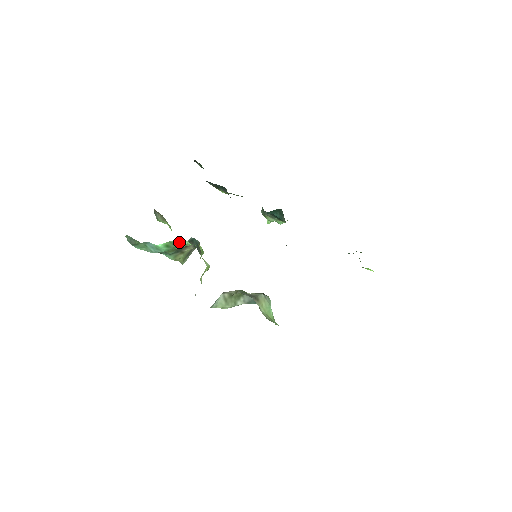
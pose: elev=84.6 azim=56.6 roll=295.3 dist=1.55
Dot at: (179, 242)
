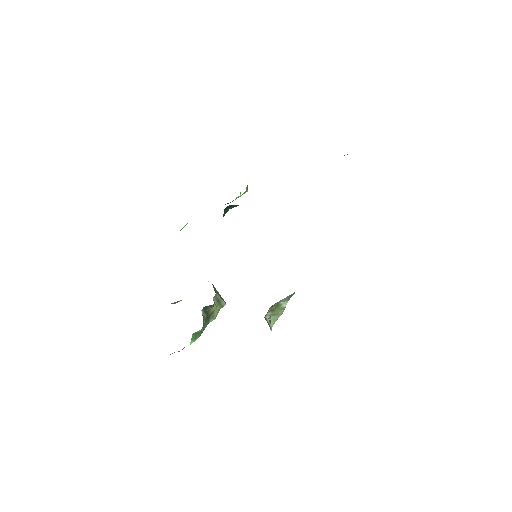
Dot at: (196, 333)
